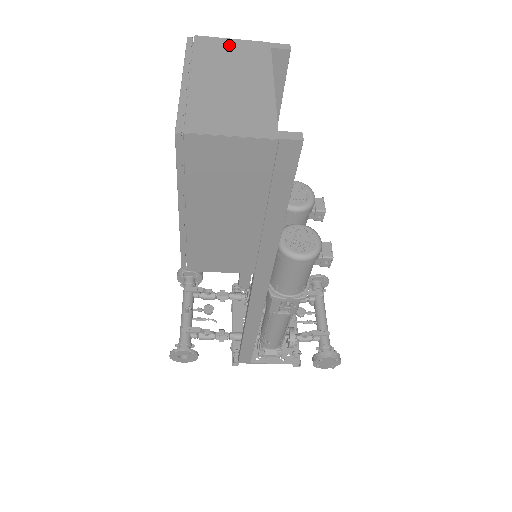
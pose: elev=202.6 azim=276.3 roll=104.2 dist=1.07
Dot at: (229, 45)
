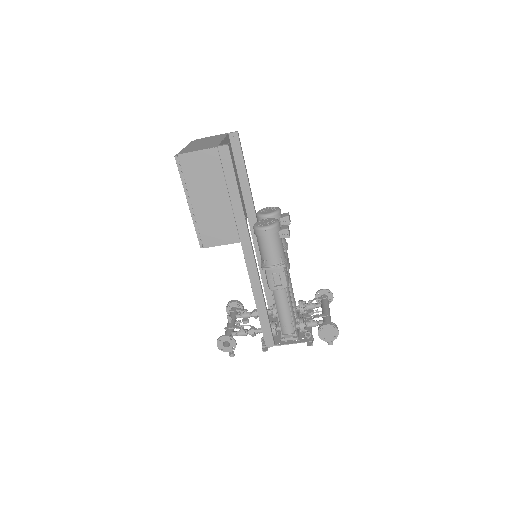
Dot at: occluded
